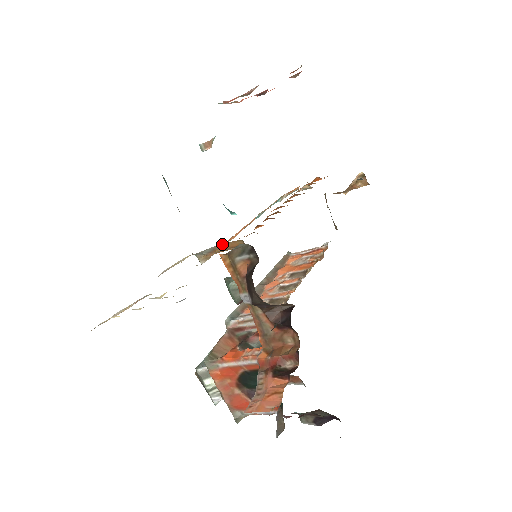
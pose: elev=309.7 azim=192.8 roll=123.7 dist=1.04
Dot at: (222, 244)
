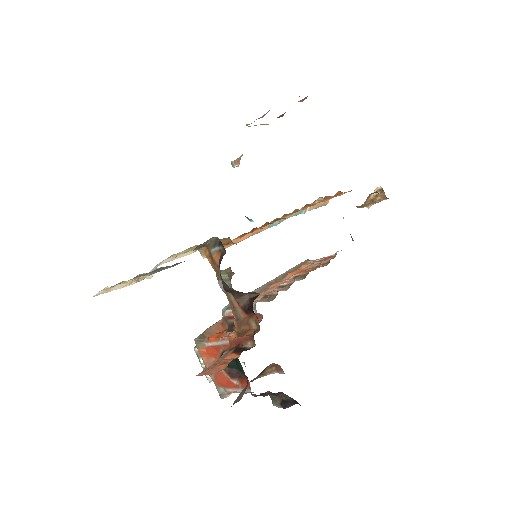
Dot at: occluded
